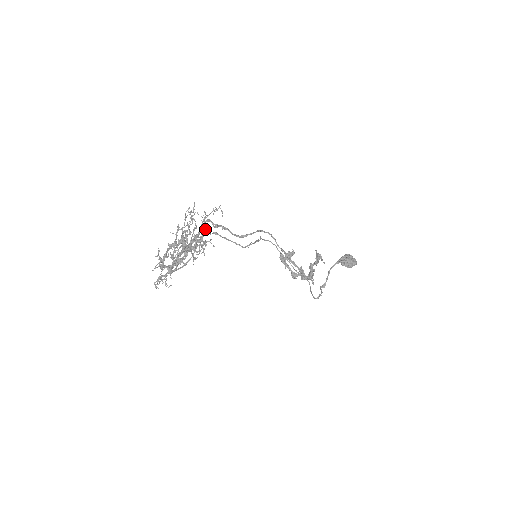
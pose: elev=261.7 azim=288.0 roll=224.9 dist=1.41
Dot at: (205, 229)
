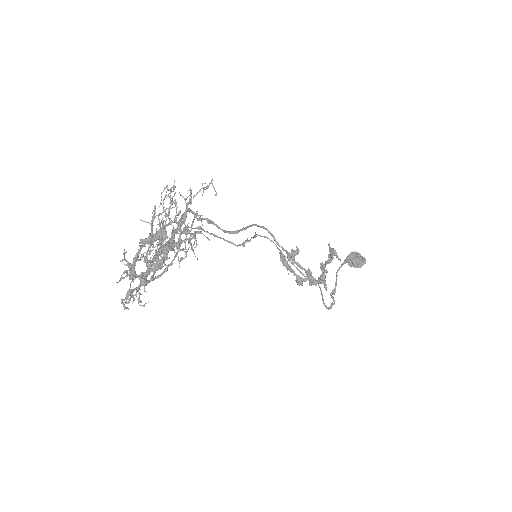
Dot at: (195, 213)
